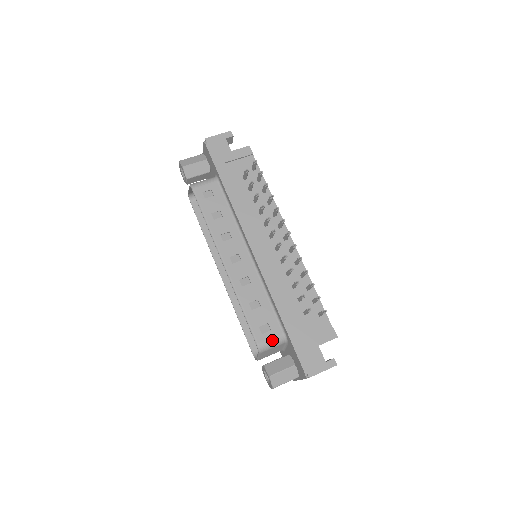
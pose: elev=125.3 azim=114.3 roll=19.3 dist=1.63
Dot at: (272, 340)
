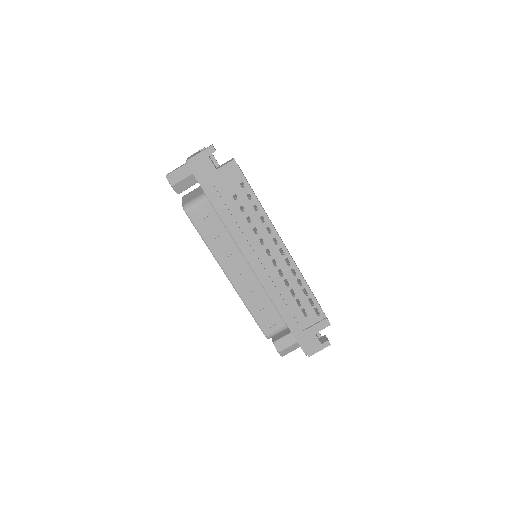
Dot at: (277, 331)
